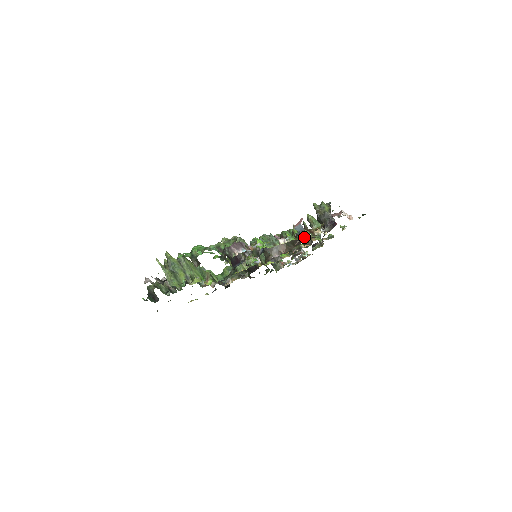
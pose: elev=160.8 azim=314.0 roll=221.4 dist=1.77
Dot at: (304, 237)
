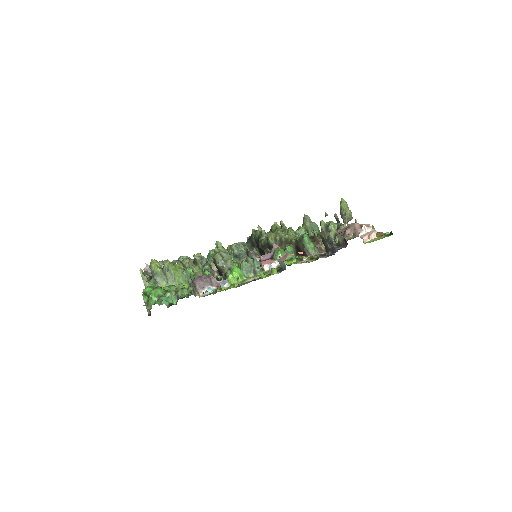
Dot at: (305, 253)
